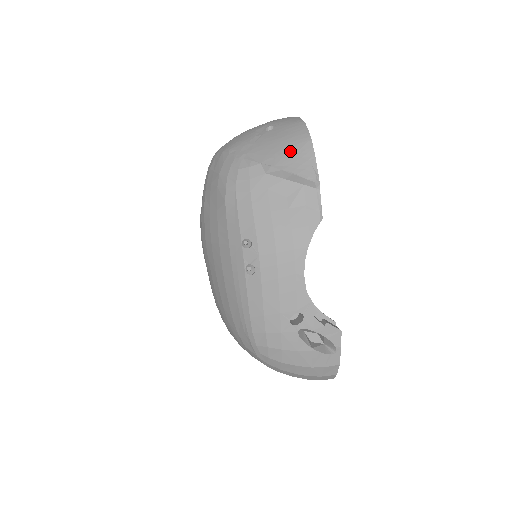
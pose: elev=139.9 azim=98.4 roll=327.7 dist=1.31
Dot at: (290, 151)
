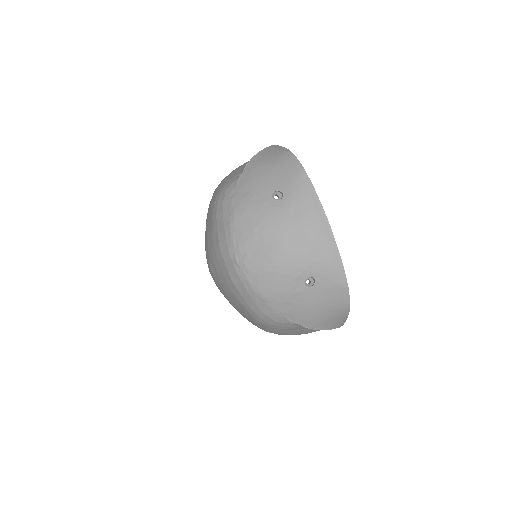
Dot at: (328, 317)
